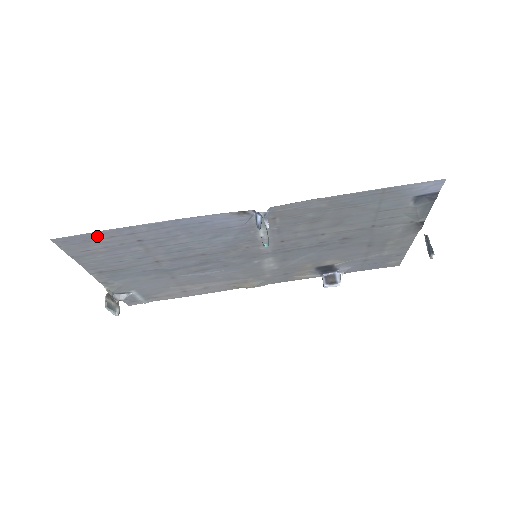
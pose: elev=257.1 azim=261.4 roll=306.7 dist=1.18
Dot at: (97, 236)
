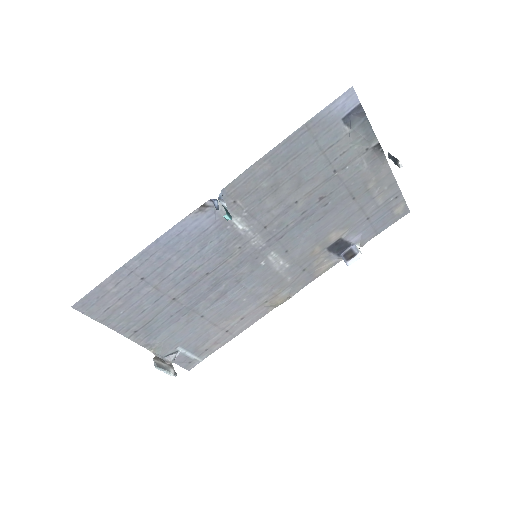
Dot at: (105, 288)
